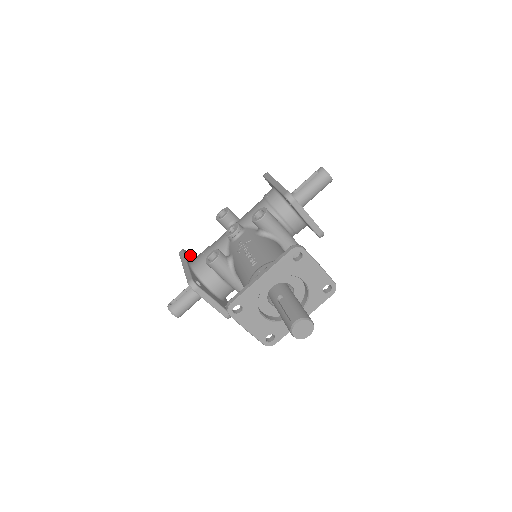
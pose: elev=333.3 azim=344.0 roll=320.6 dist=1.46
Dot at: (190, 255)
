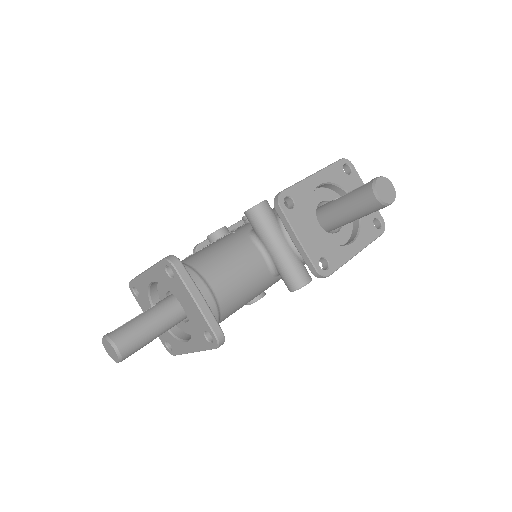
Dot at: occluded
